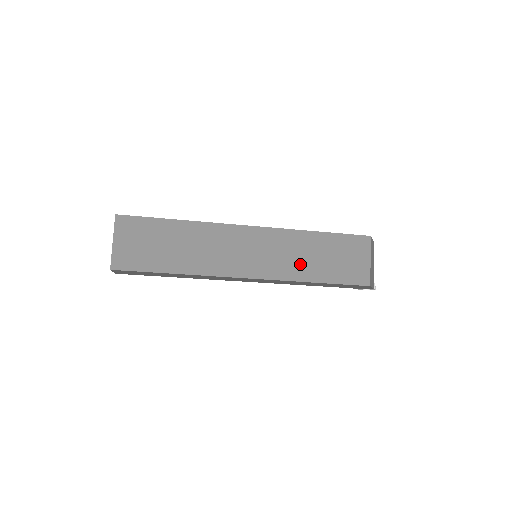
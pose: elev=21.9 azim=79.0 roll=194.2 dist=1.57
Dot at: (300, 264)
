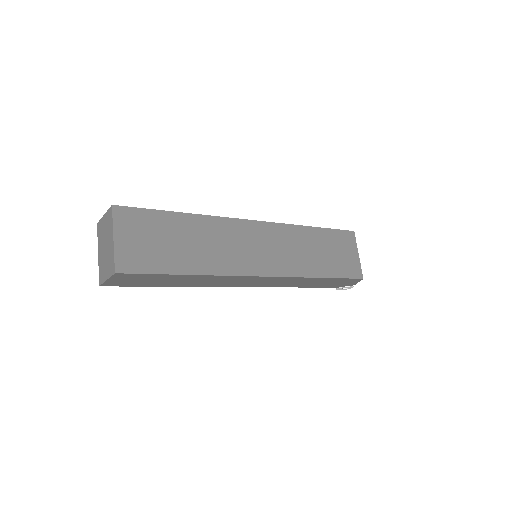
Dot at: (305, 259)
